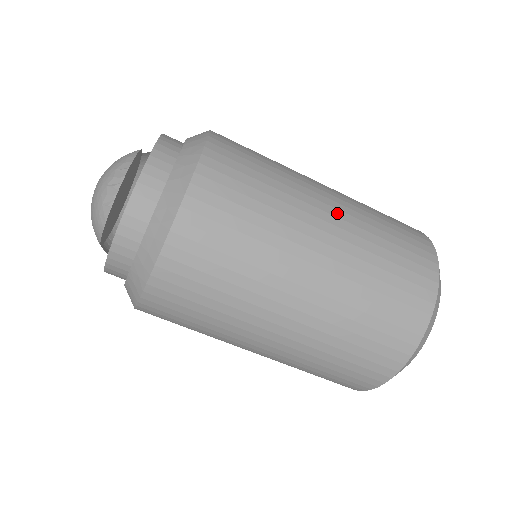
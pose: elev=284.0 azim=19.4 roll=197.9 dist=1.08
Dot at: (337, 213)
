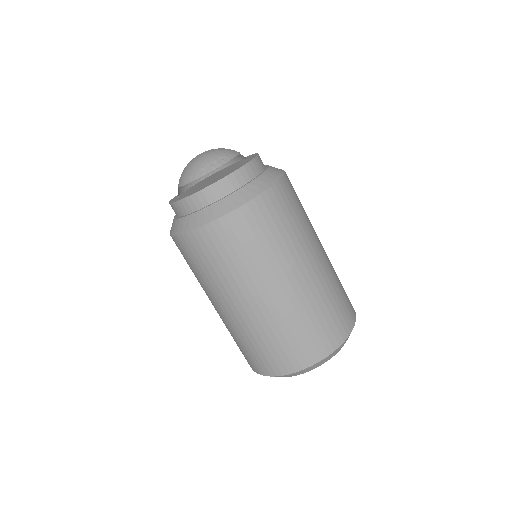
Dot at: (316, 269)
